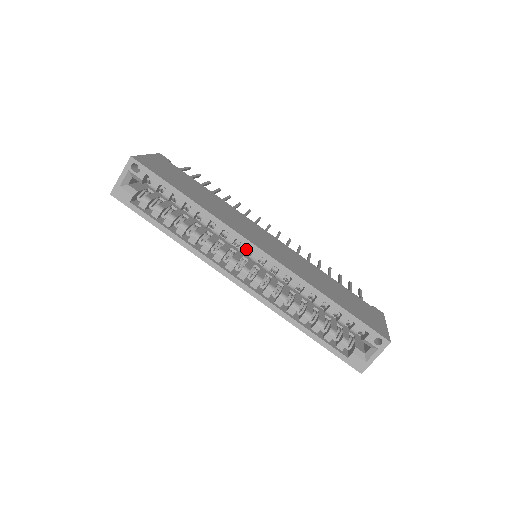
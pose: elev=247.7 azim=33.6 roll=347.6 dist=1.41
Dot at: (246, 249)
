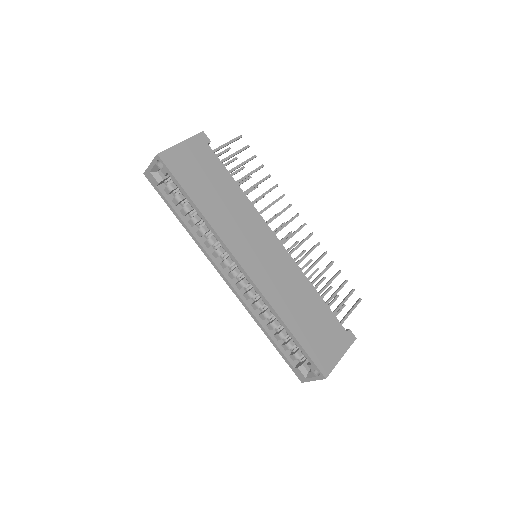
Dot at: occluded
